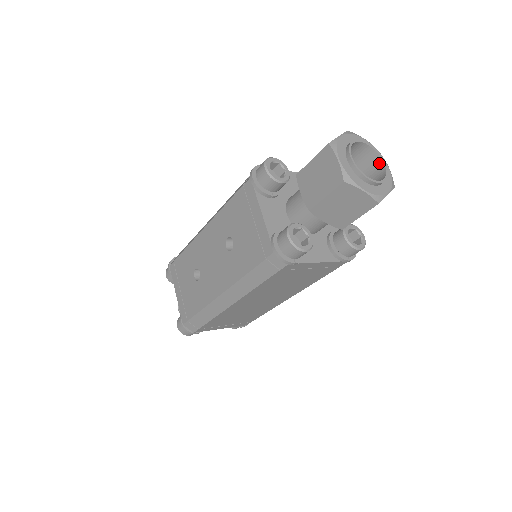
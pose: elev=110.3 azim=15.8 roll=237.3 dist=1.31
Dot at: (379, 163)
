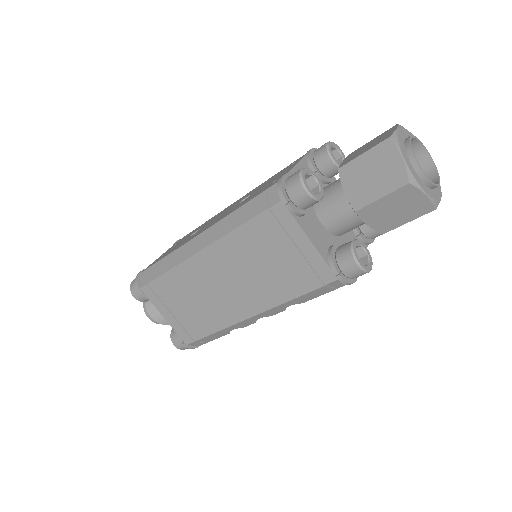
Dot at: occluded
